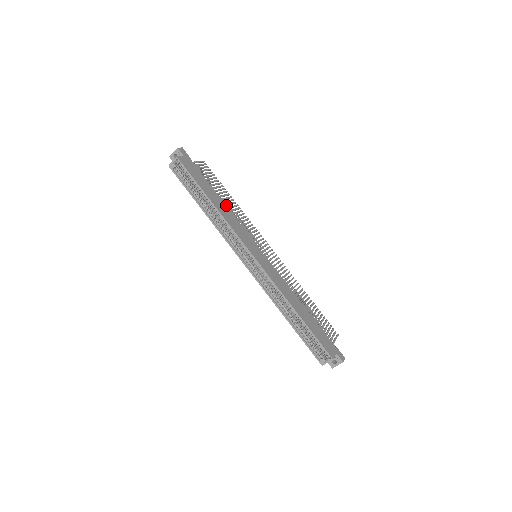
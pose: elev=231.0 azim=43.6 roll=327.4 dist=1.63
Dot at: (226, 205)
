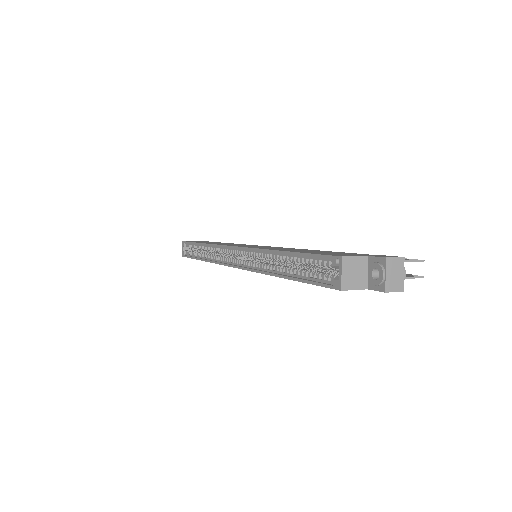
Dot at: occluded
